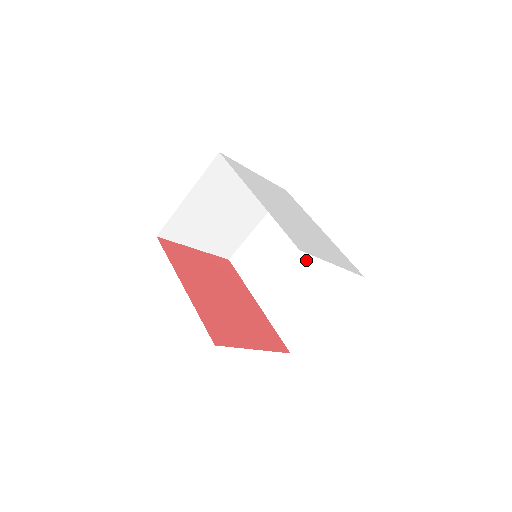
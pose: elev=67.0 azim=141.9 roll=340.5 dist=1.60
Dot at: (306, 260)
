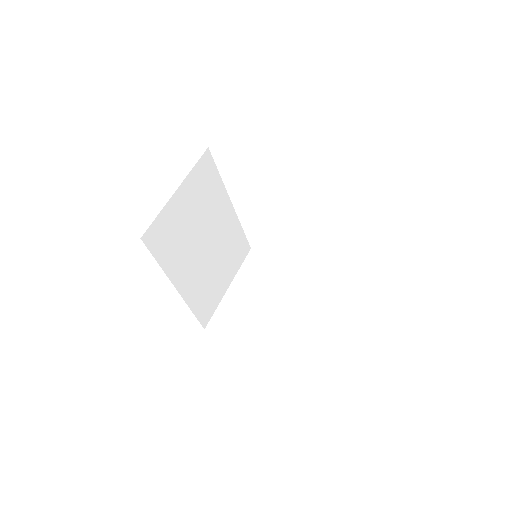
Dot at: occluded
